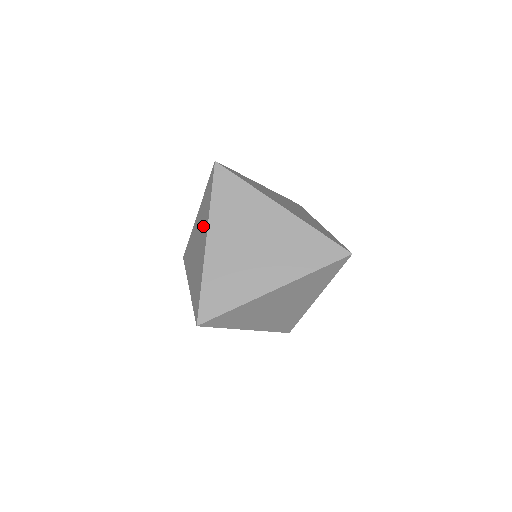
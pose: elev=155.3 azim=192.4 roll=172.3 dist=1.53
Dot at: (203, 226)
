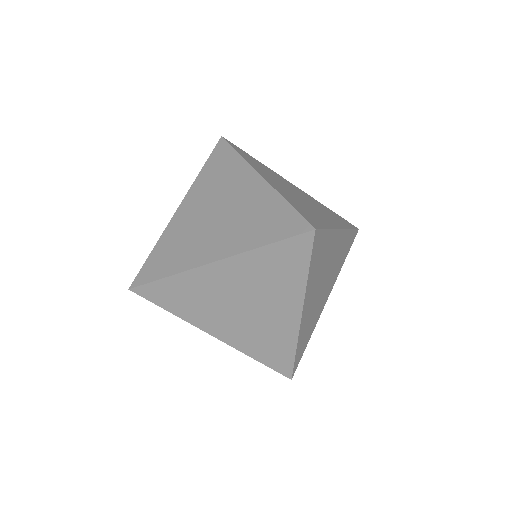
Dot at: (230, 182)
